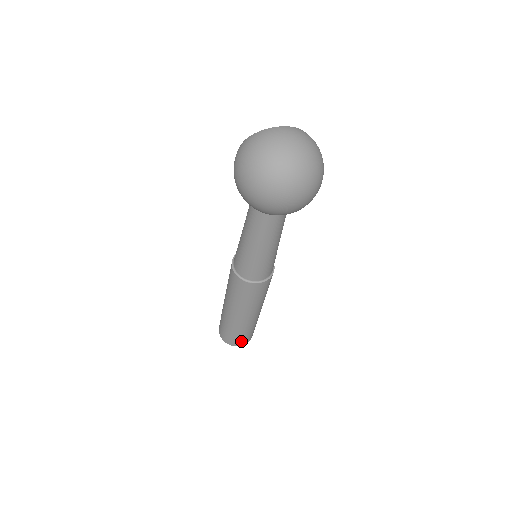
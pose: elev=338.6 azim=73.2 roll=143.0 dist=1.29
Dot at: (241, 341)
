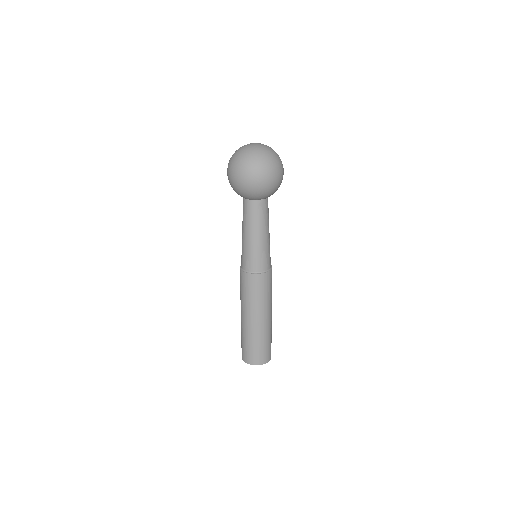
Dot at: (258, 357)
